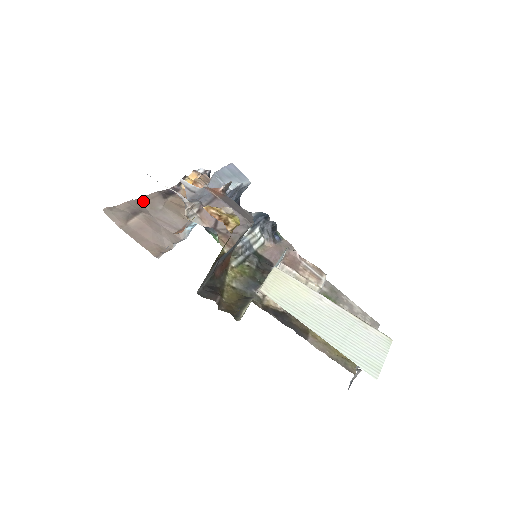
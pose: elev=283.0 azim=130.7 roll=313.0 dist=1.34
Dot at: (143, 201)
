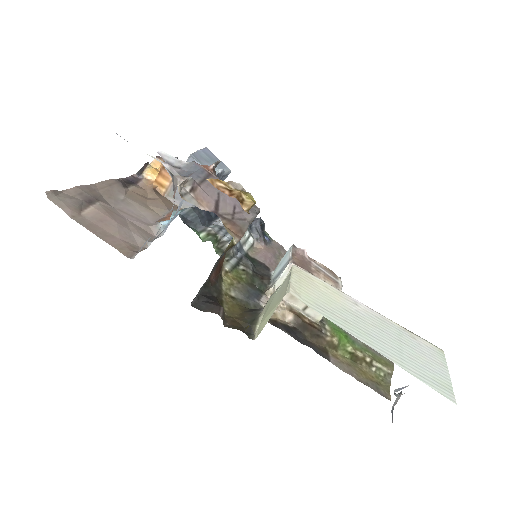
Dot at: (98, 188)
